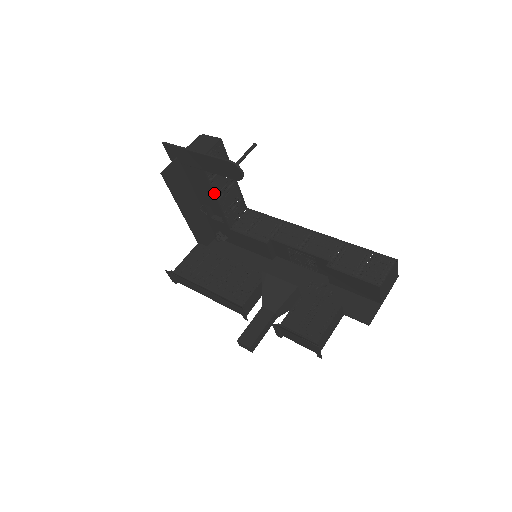
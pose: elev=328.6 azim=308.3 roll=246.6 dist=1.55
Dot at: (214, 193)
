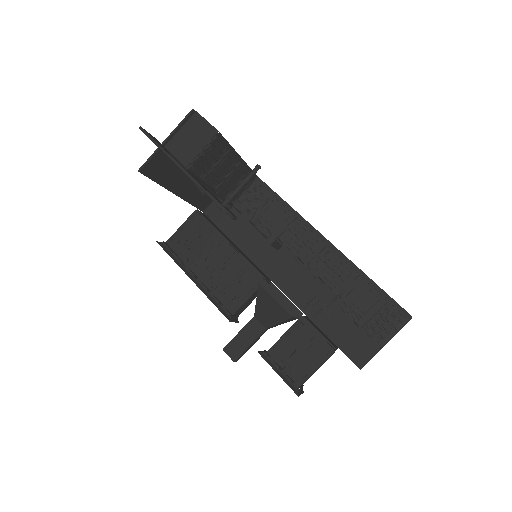
Dot at: (209, 189)
